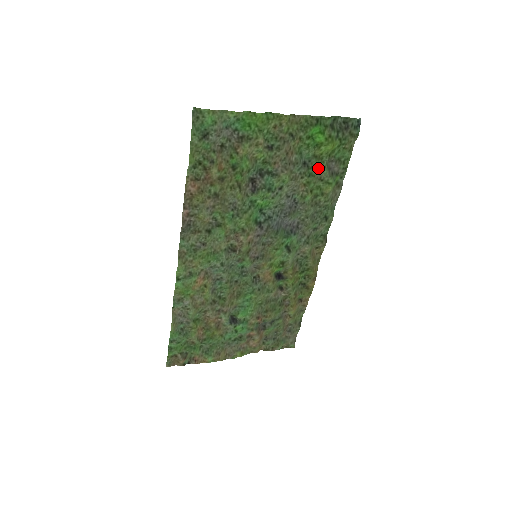
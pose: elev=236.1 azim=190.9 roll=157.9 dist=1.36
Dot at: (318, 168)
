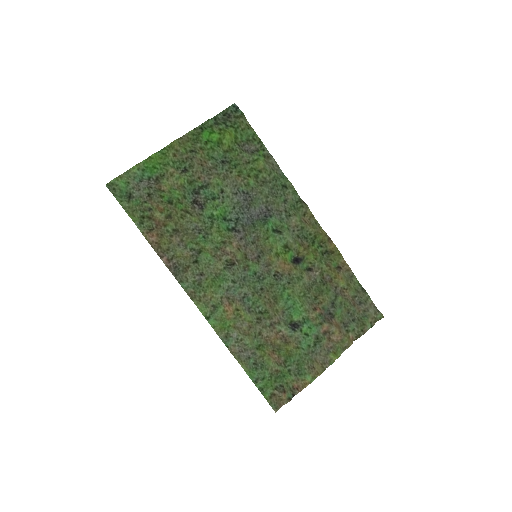
Dot at: (237, 157)
